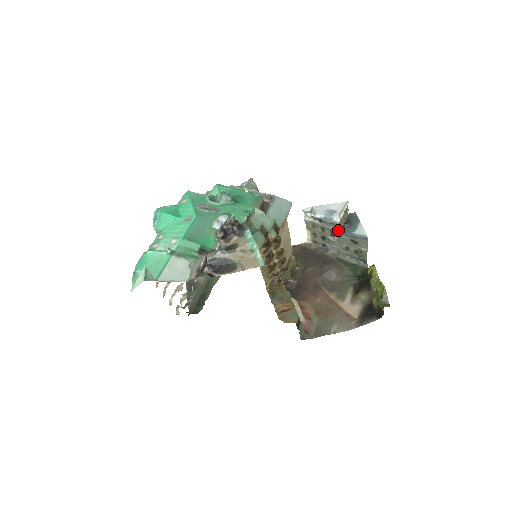
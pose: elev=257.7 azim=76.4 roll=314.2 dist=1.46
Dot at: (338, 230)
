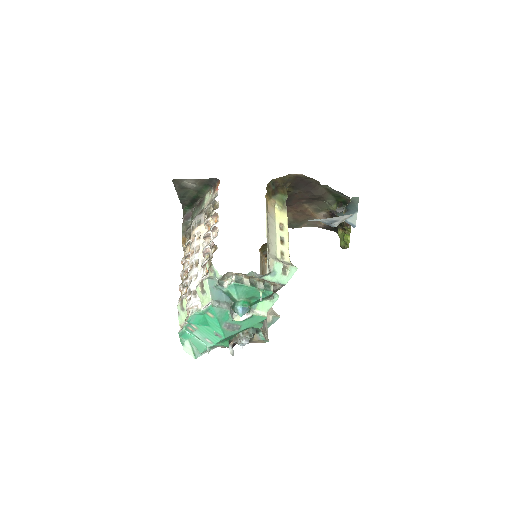
Dot at: occluded
